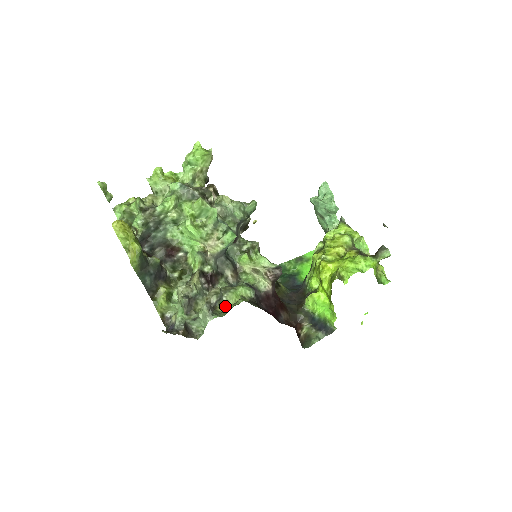
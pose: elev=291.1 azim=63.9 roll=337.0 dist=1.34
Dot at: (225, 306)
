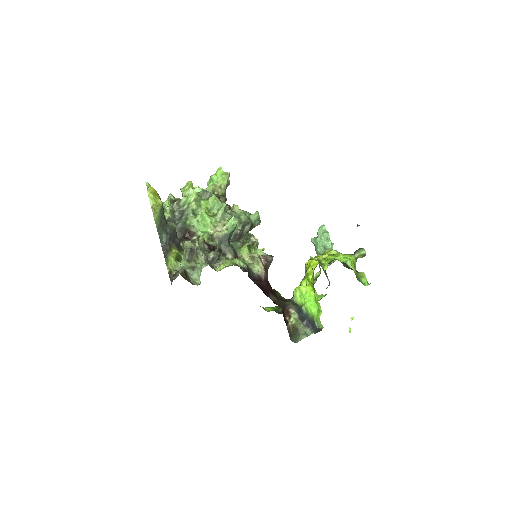
Dot at: (221, 268)
